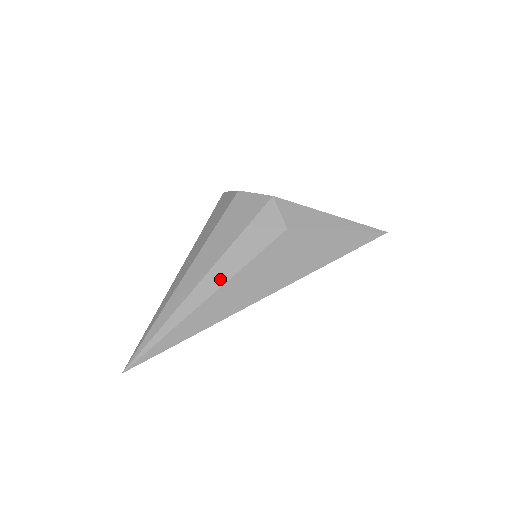
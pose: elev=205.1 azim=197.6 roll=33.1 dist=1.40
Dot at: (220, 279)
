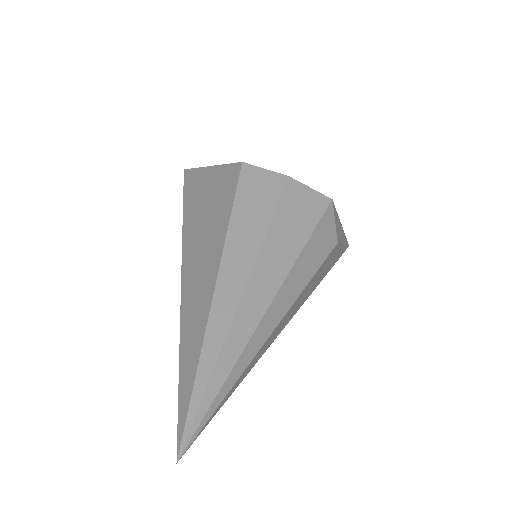
Dot at: (287, 302)
